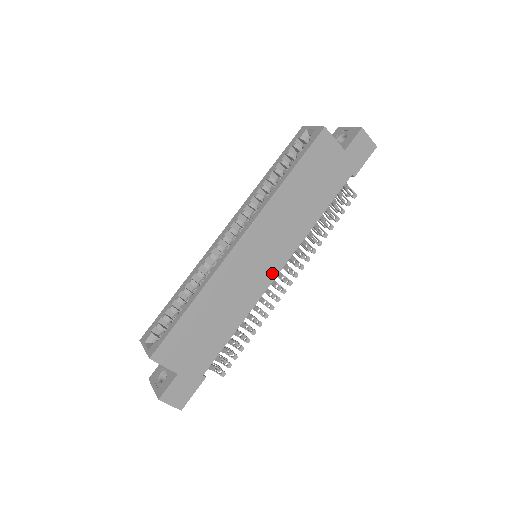
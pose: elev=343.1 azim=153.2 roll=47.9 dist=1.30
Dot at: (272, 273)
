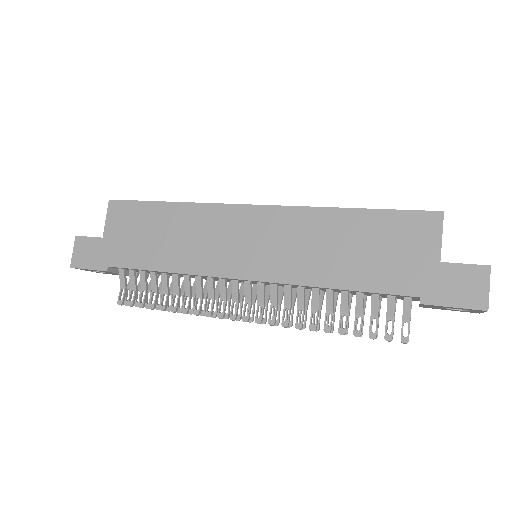
Dot at: (239, 271)
